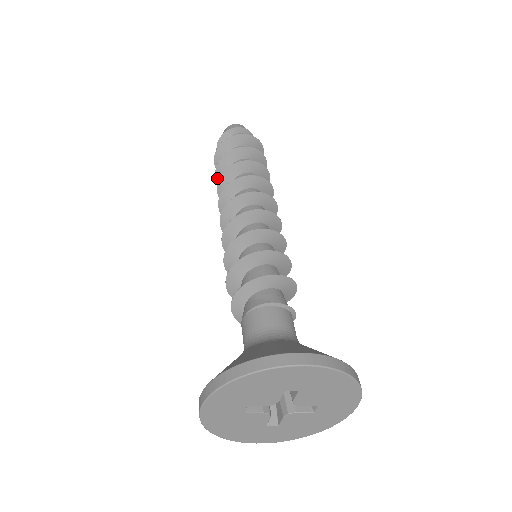
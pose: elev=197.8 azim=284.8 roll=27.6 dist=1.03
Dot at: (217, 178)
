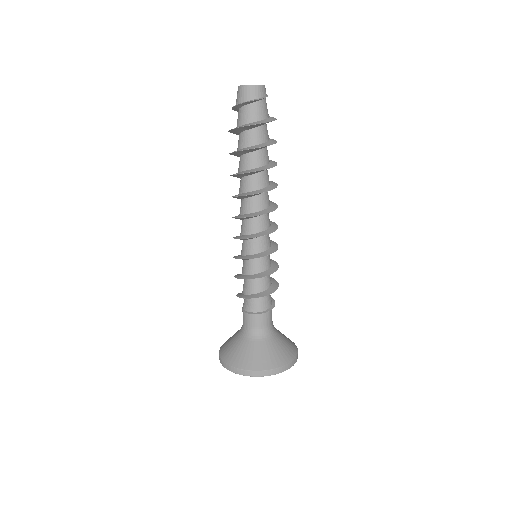
Dot at: occluded
